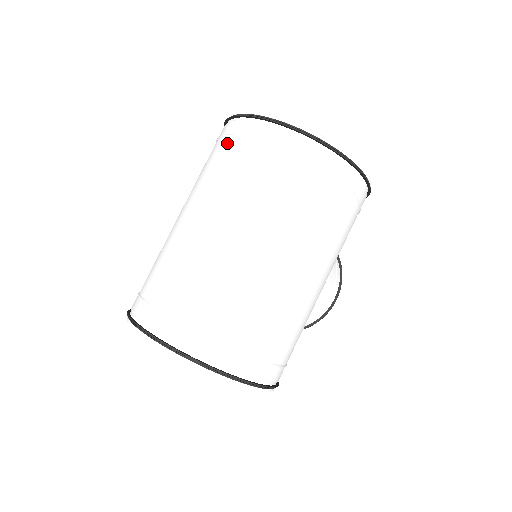
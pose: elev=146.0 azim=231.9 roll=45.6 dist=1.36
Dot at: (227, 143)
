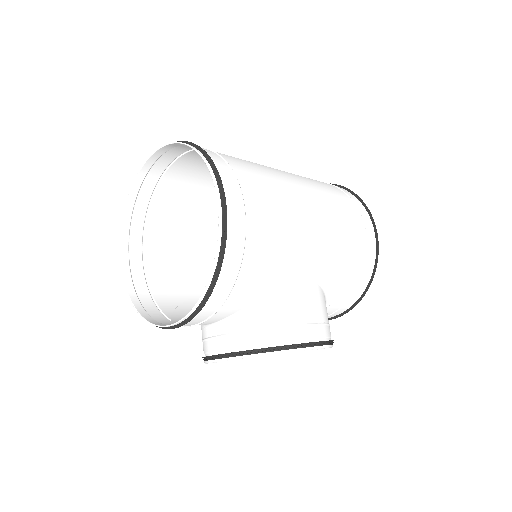
Dot at: occluded
